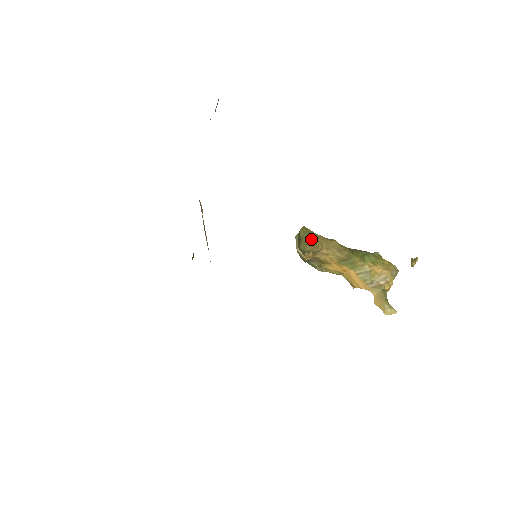
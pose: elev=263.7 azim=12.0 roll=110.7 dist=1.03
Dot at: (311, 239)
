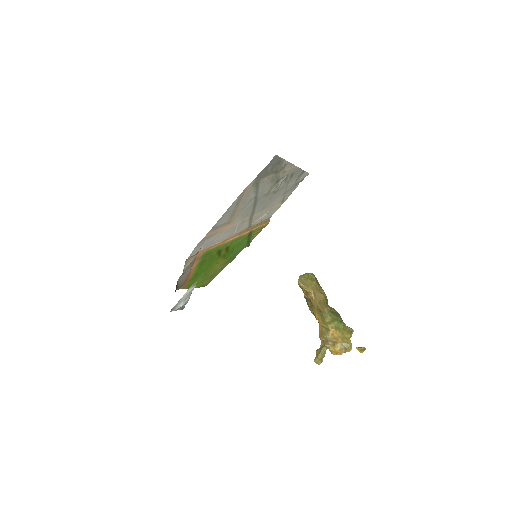
Dot at: (308, 281)
